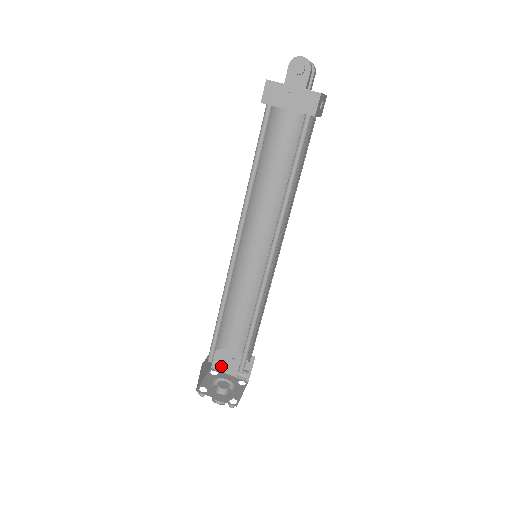
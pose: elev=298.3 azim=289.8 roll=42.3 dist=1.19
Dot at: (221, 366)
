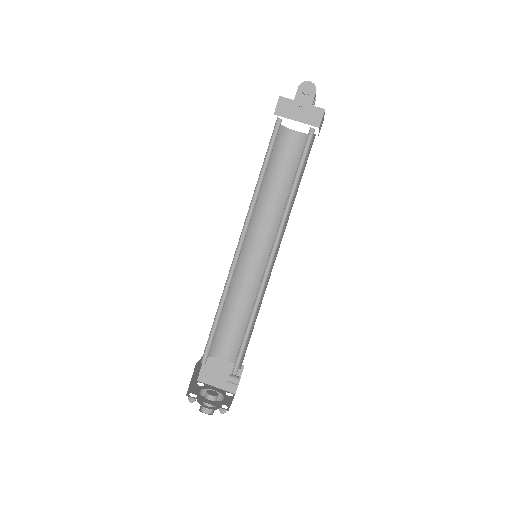
Dot at: (208, 378)
